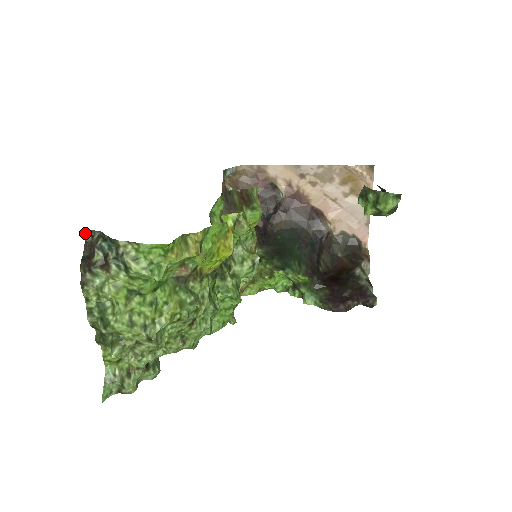
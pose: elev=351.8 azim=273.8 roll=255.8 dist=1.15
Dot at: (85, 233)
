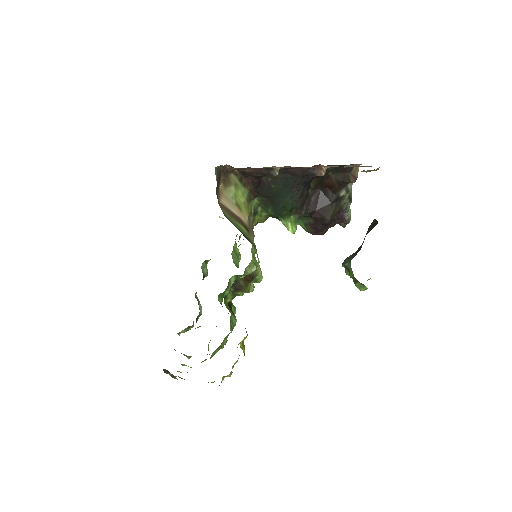
Dot at: occluded
